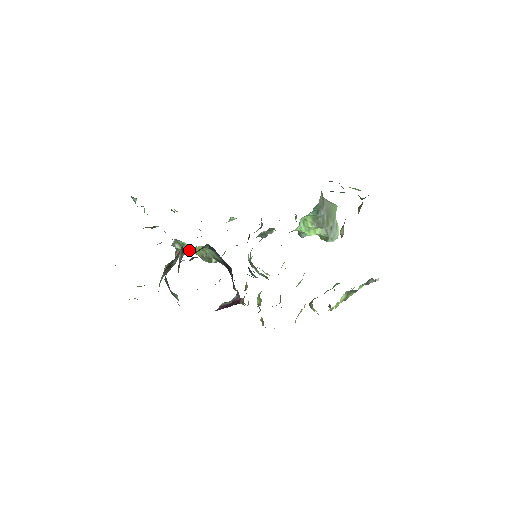
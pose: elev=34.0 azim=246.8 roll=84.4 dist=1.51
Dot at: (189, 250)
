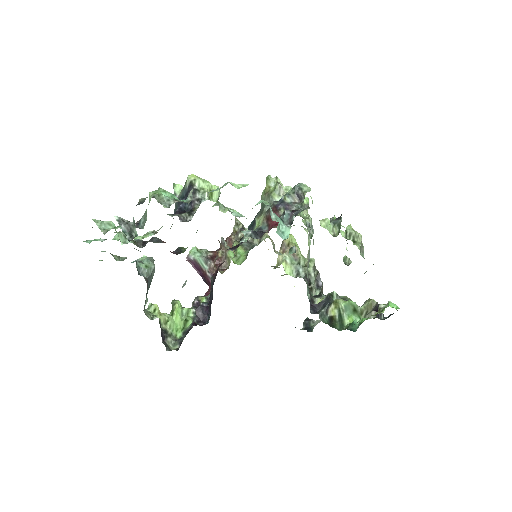
Dot at: occluded
